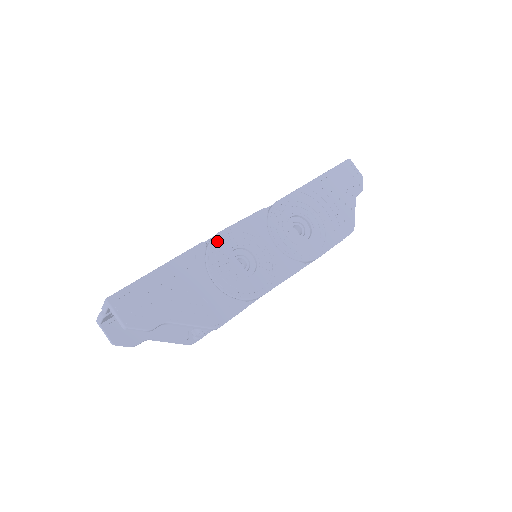
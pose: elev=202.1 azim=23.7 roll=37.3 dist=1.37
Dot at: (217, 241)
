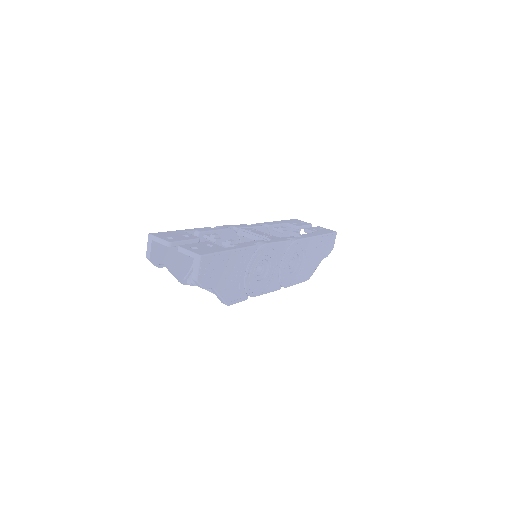
Dot at: (263, 249)
